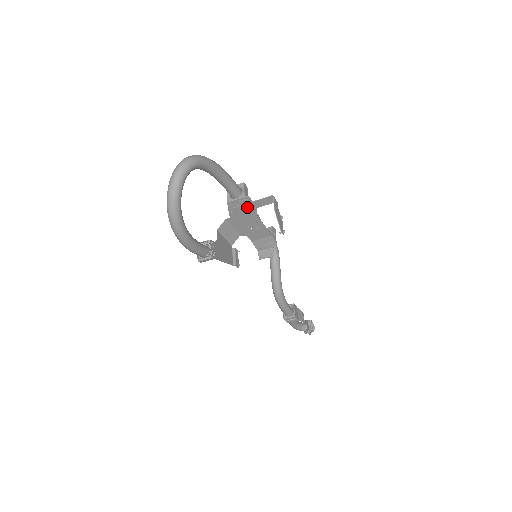
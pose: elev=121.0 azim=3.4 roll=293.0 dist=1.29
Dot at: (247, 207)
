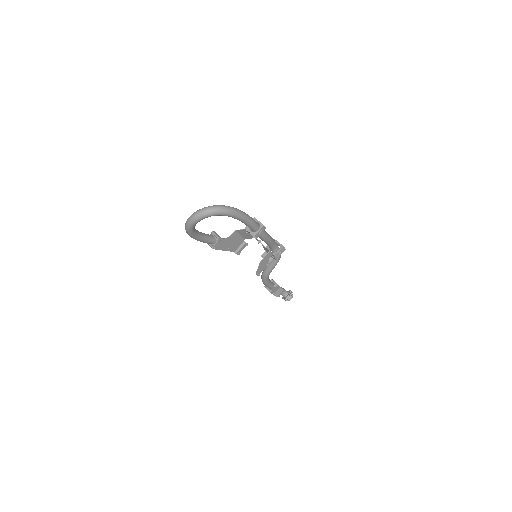
Dot at: (256, 239)
